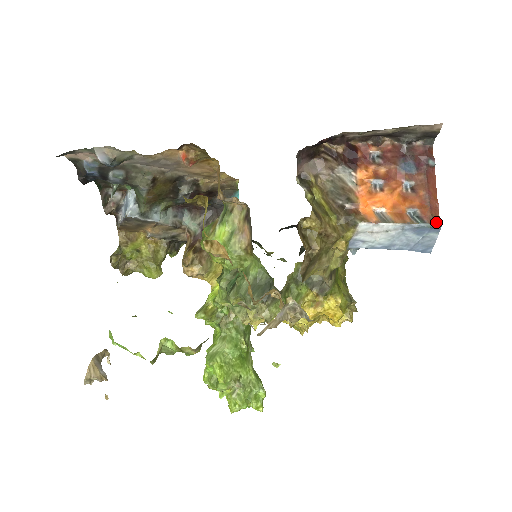
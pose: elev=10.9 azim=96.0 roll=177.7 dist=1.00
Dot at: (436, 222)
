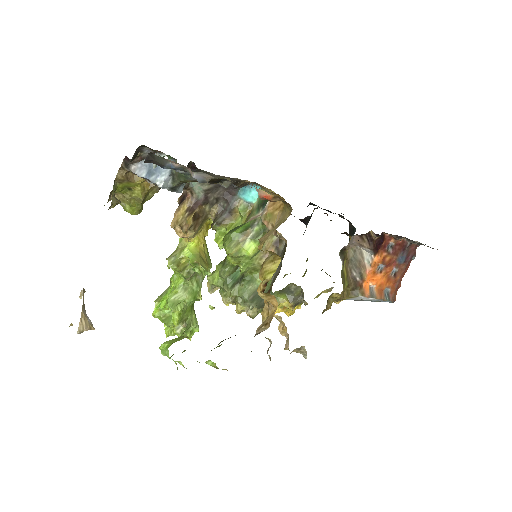
Dot at: (394, 300)
